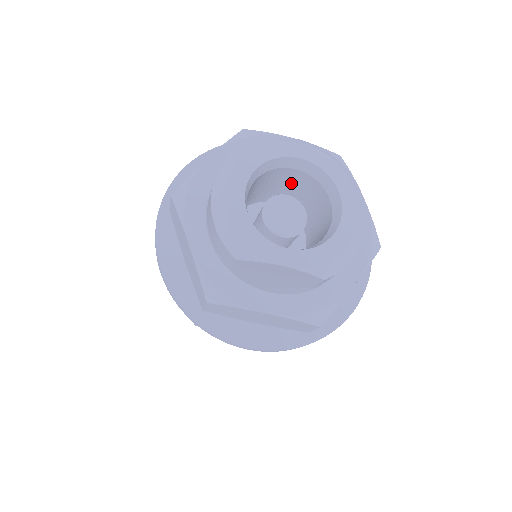
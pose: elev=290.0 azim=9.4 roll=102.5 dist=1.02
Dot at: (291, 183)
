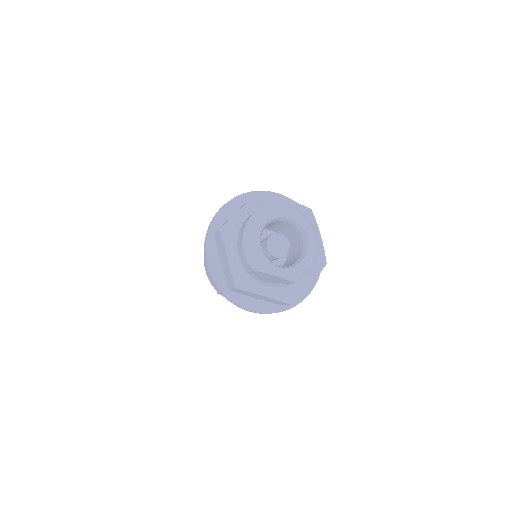
Dot at: (283, 226)
